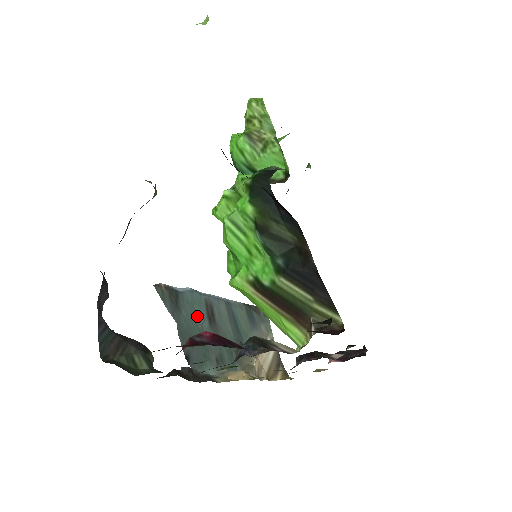
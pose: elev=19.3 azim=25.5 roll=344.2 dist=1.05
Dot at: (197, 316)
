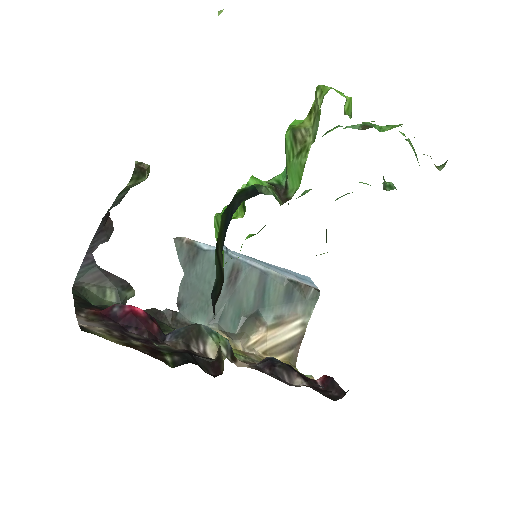
Dot at: (214, 274)
